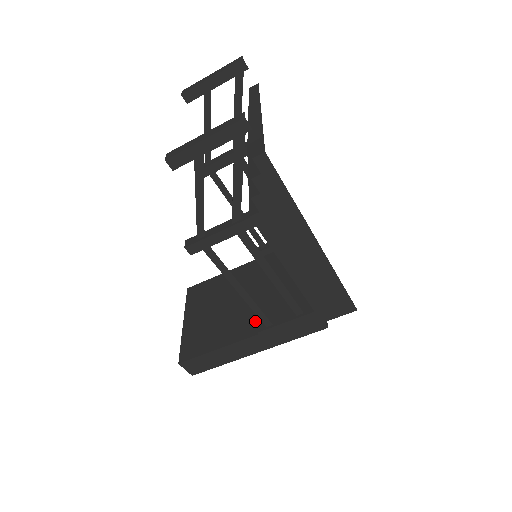
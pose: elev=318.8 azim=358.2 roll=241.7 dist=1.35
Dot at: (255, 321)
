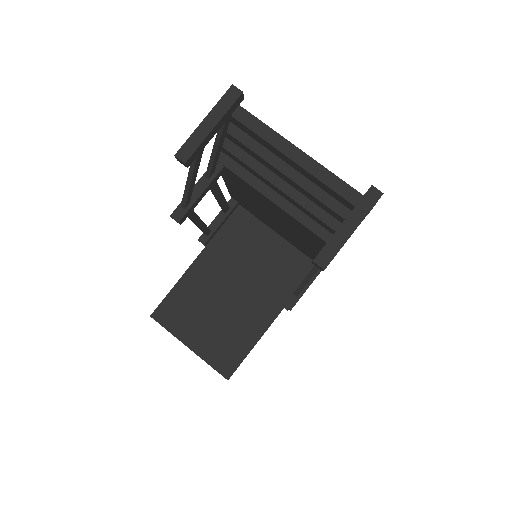
Dot at: (268, 302)
